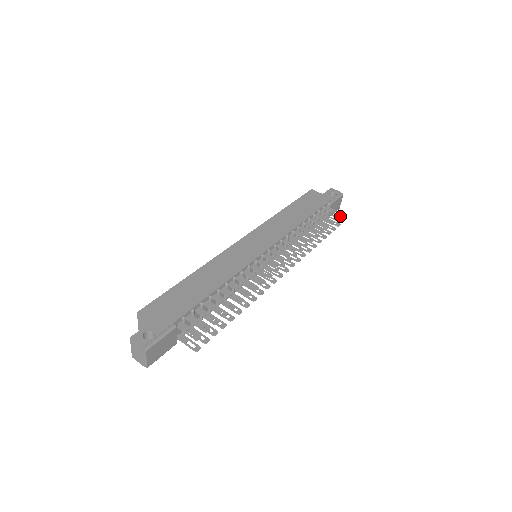
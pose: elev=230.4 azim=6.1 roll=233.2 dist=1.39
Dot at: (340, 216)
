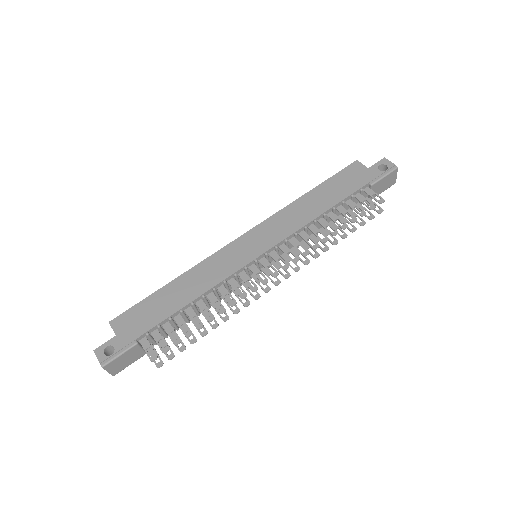
Dot at: (379, 203)
